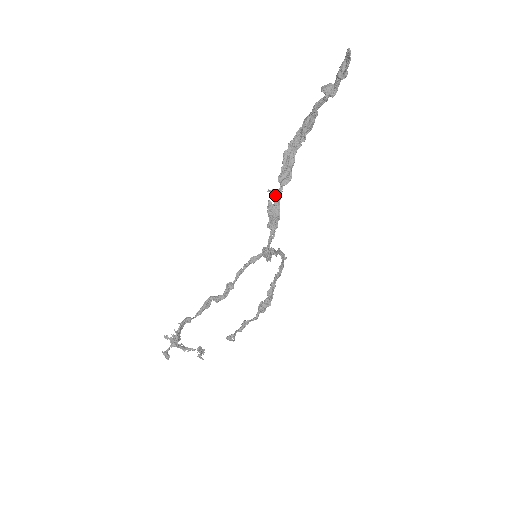
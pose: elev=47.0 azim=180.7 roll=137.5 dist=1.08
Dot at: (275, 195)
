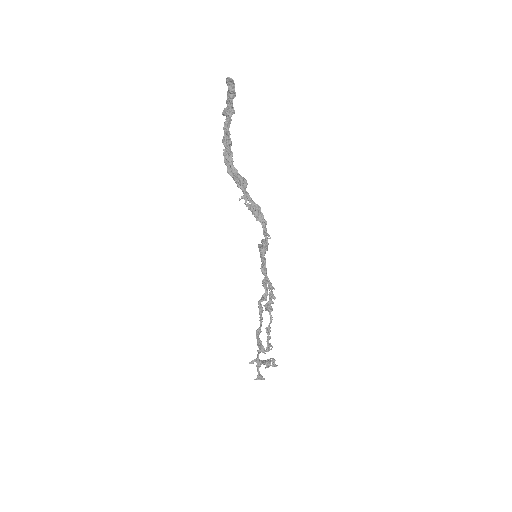
Dot at: (246, 198)
